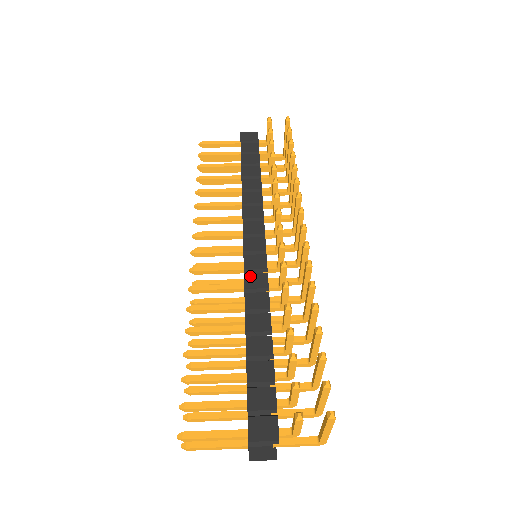
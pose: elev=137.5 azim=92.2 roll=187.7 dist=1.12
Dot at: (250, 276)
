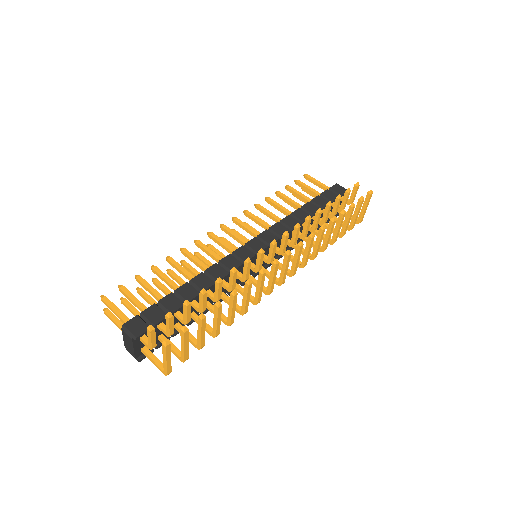
Dot at: (231, 257)
